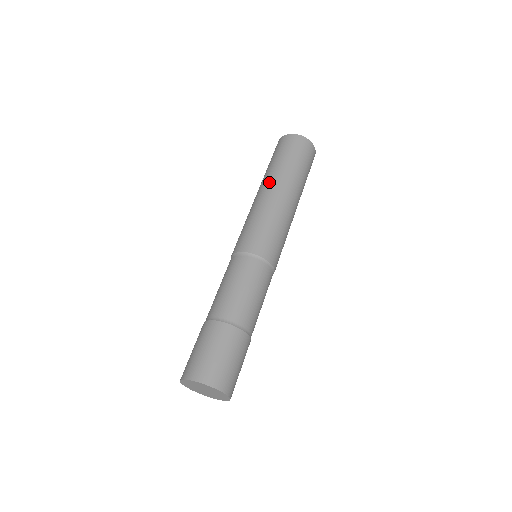
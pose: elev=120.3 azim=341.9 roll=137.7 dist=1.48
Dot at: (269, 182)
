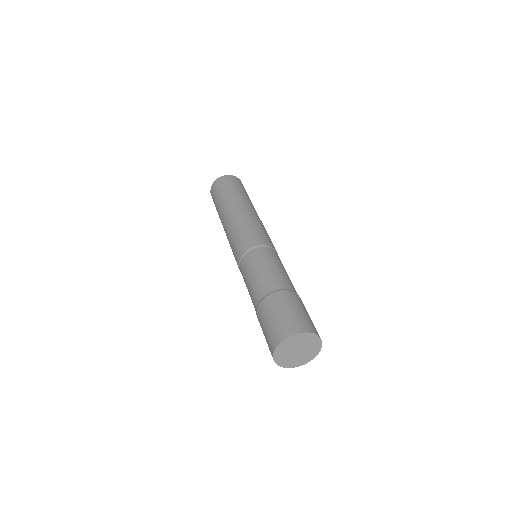
Dot at: (221, 217)
